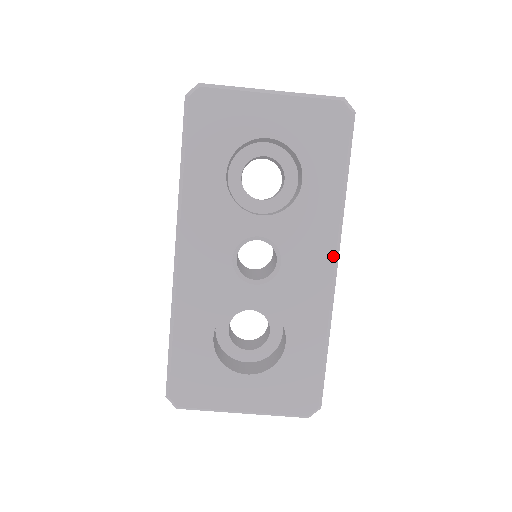
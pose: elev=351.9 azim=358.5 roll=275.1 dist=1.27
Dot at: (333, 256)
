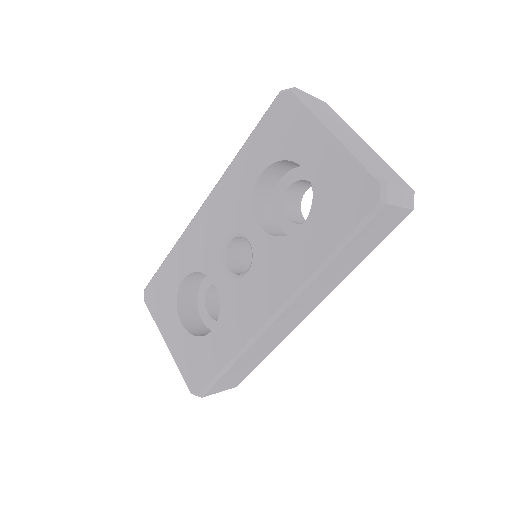
Dot at: (279, 305)
